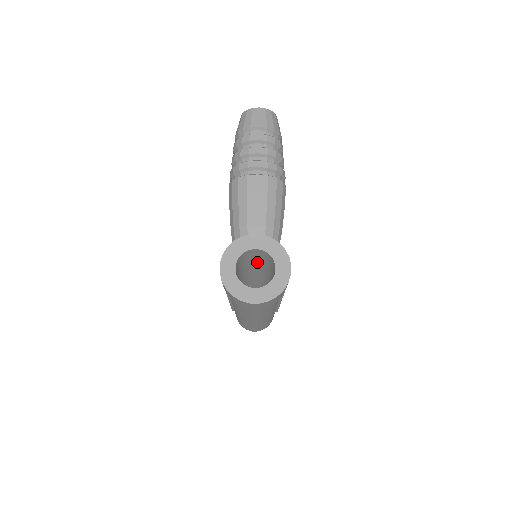
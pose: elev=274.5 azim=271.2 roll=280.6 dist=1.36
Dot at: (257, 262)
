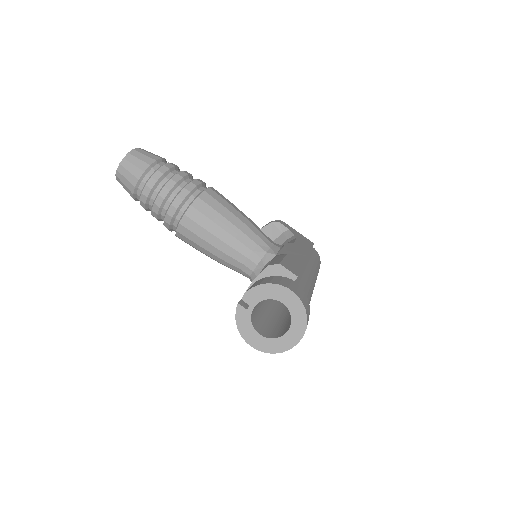
Dot at: occluded
